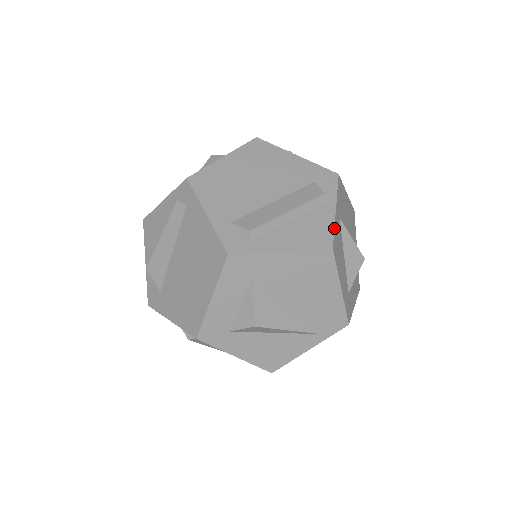
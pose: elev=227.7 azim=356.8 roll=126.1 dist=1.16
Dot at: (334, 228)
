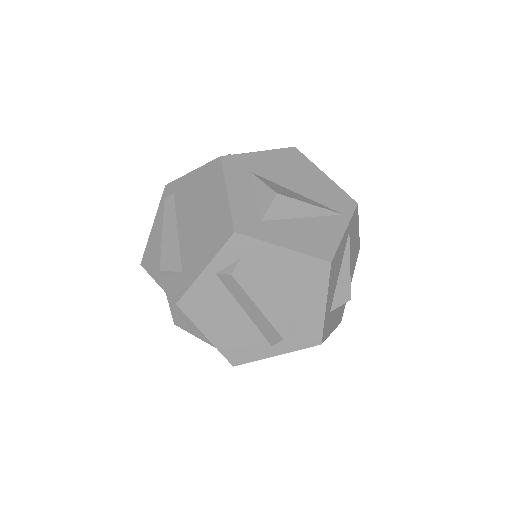
Dot at: occluded
